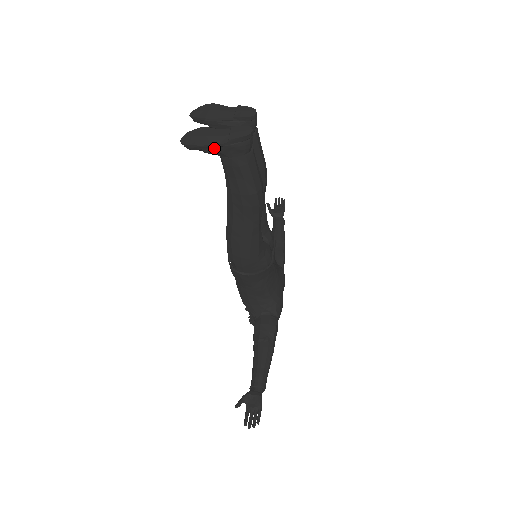
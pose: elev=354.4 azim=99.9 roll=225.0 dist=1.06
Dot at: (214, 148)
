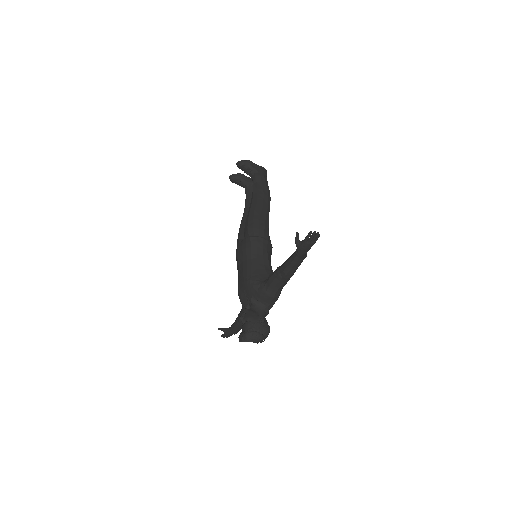
Dot at: (254, 166)
